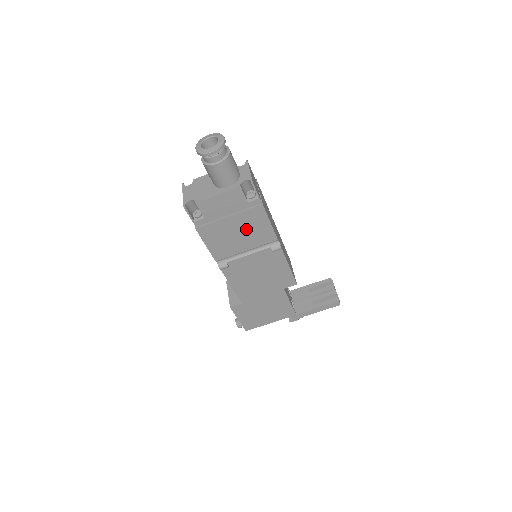
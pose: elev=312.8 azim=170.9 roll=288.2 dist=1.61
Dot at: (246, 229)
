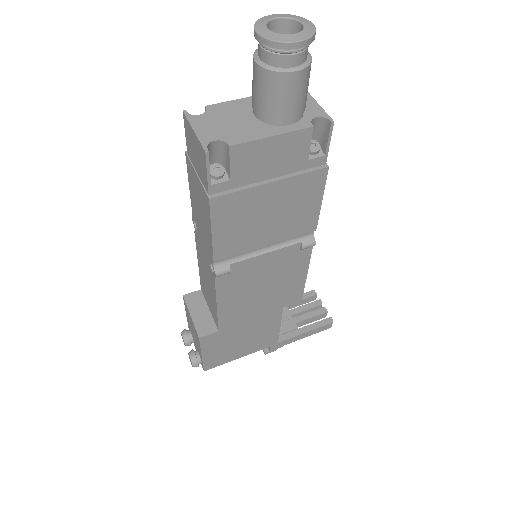
Dot at: (284, 208)
